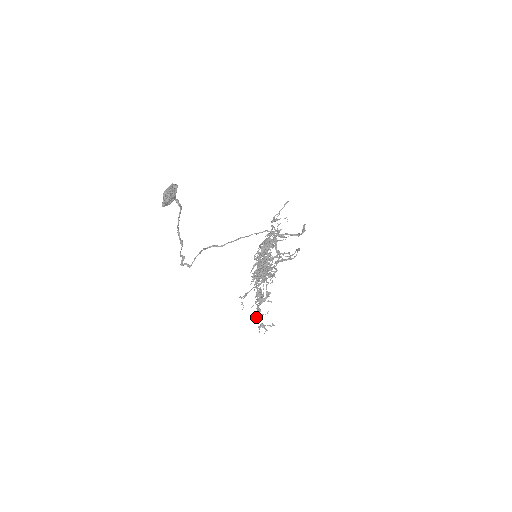
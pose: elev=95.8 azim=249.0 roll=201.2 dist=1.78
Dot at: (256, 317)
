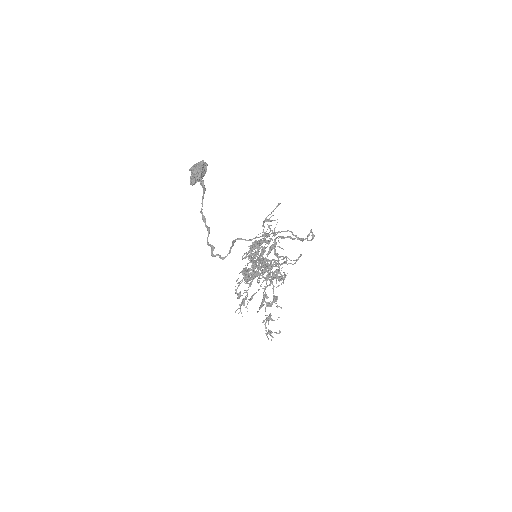
Dot at: (265, 322)
